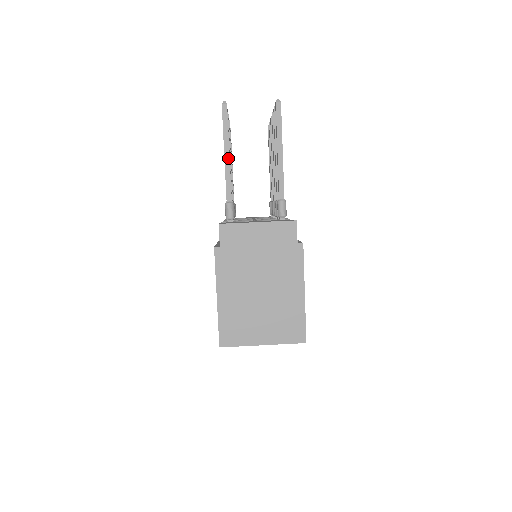
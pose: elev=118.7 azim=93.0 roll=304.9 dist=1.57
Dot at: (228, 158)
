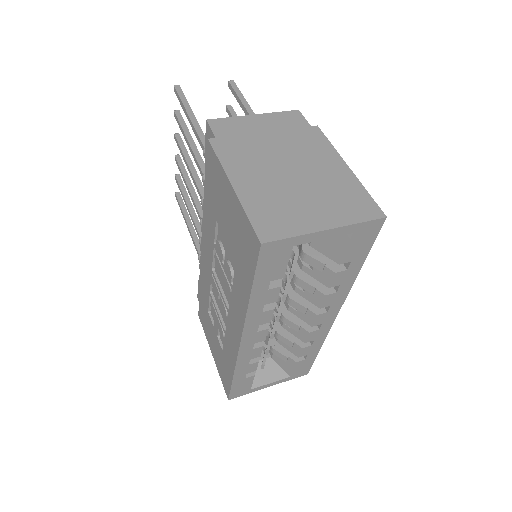
Dot at: (194, 117)
